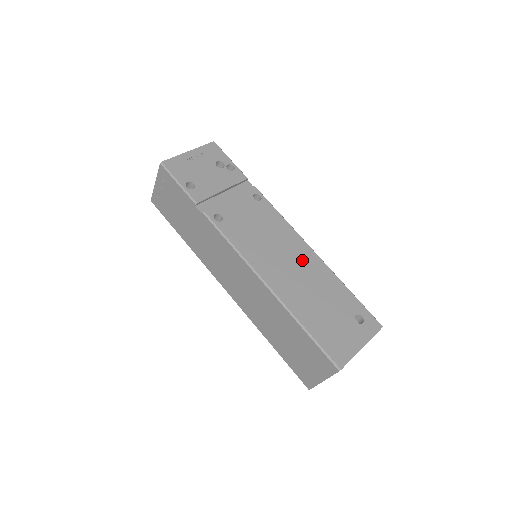
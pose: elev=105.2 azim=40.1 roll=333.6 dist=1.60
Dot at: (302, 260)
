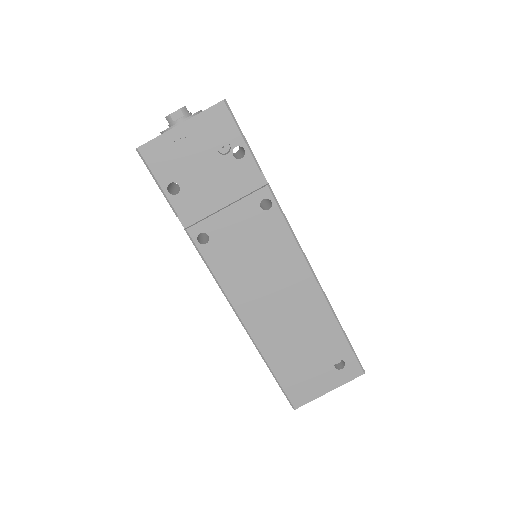
Dot at: (297, 296)
